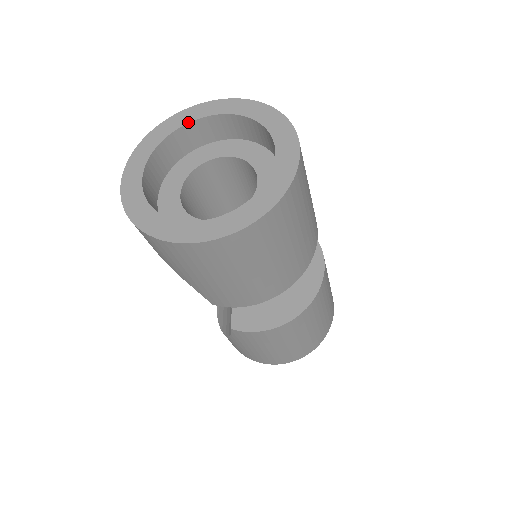
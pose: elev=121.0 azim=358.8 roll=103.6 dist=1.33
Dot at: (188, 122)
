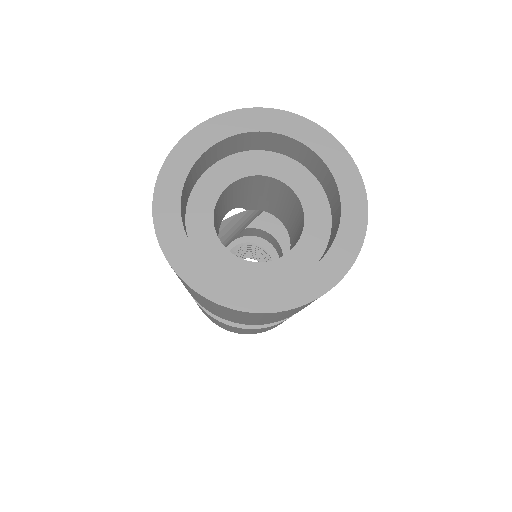
Dot at: (289, 136)
